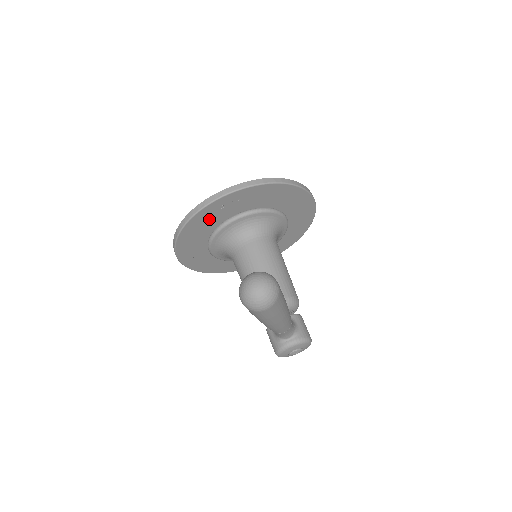
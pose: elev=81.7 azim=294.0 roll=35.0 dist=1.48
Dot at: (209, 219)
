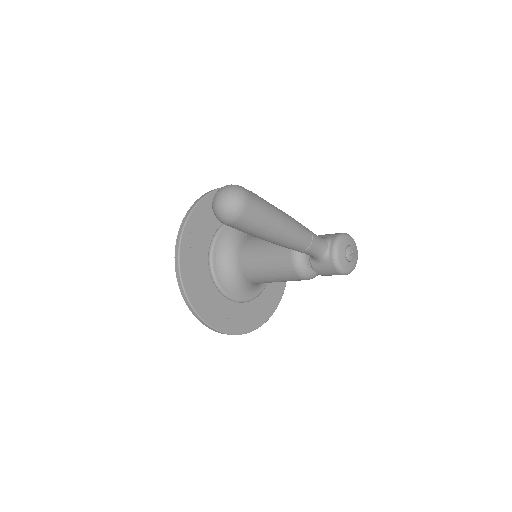
Dot at: (195, 270)
